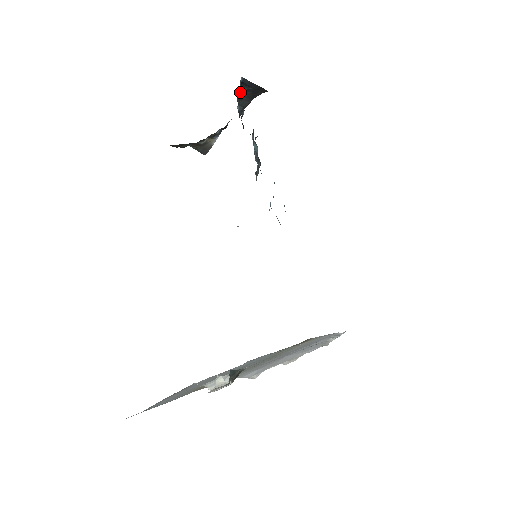
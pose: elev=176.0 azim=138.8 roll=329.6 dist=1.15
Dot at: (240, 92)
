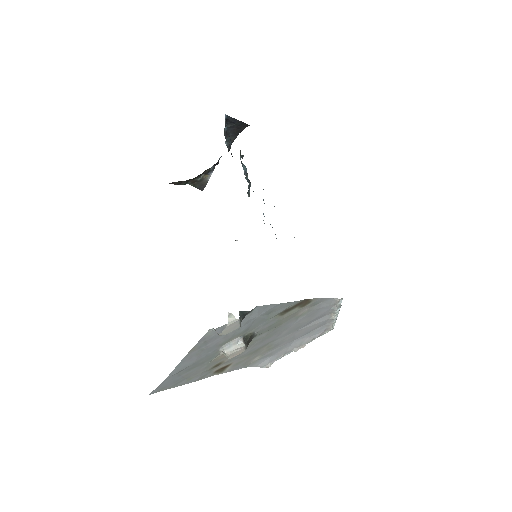
Dot at: (226, 129)
